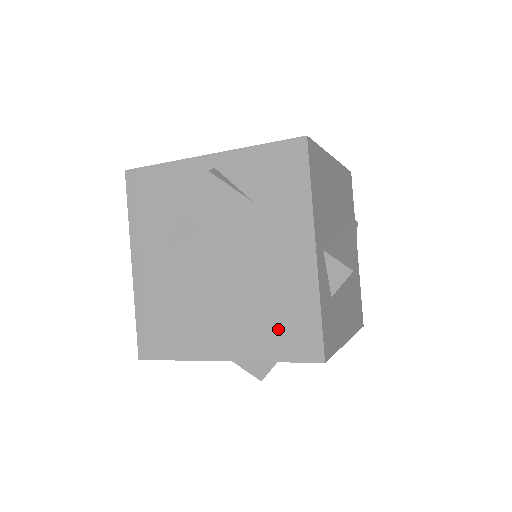
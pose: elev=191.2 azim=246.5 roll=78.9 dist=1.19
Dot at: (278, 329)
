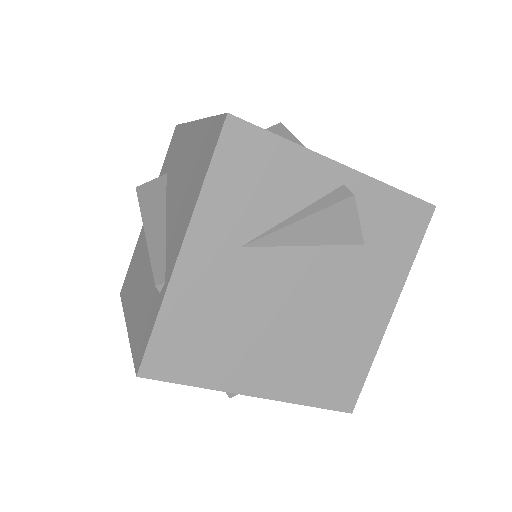
Dot at: (327, 376)
